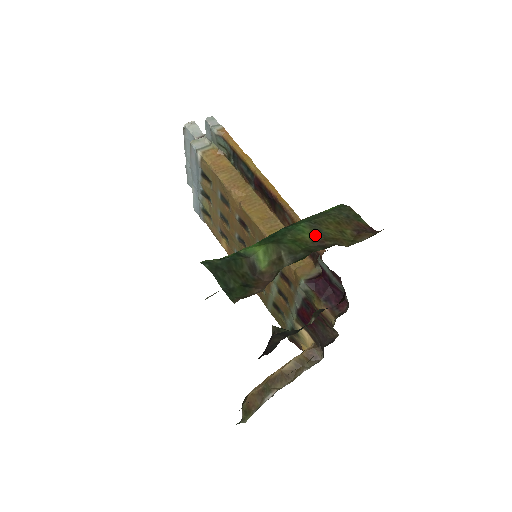
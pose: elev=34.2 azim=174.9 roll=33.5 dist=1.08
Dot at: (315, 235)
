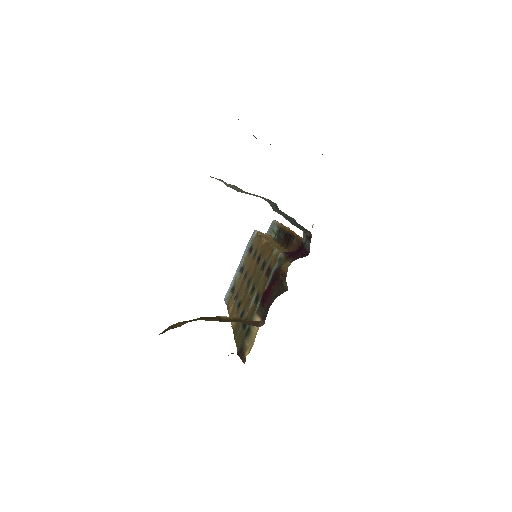
Dot at: occluded
